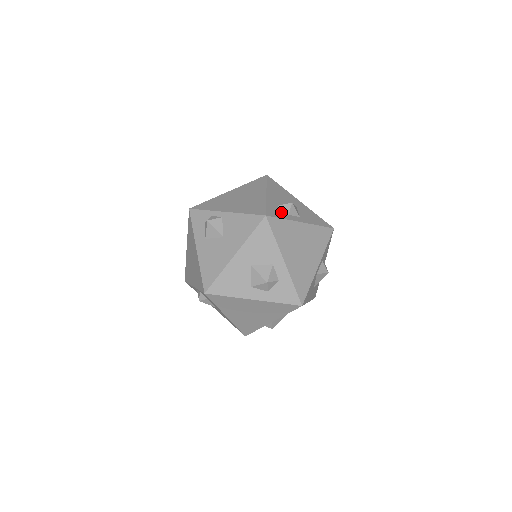
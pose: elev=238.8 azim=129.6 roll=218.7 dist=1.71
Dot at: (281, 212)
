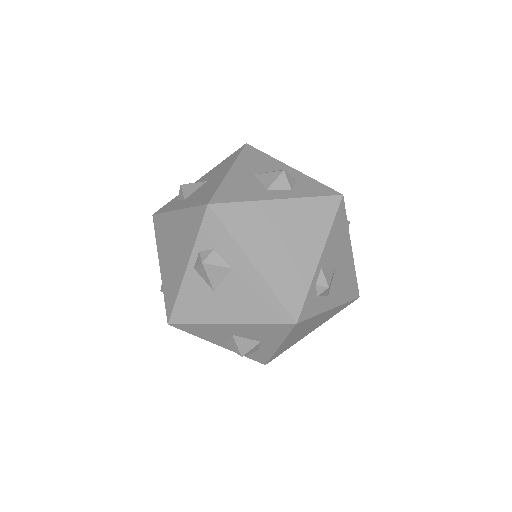
Dot at: occluded
